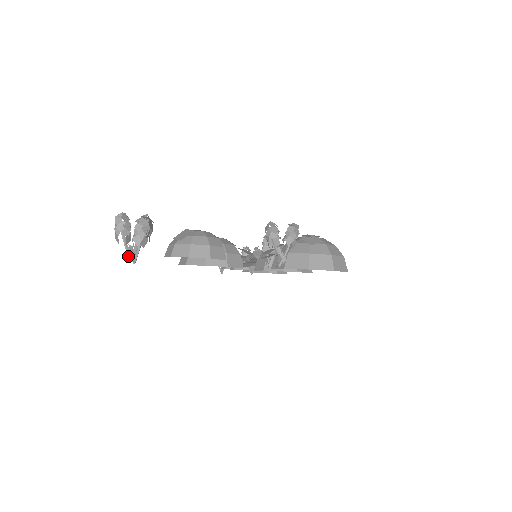
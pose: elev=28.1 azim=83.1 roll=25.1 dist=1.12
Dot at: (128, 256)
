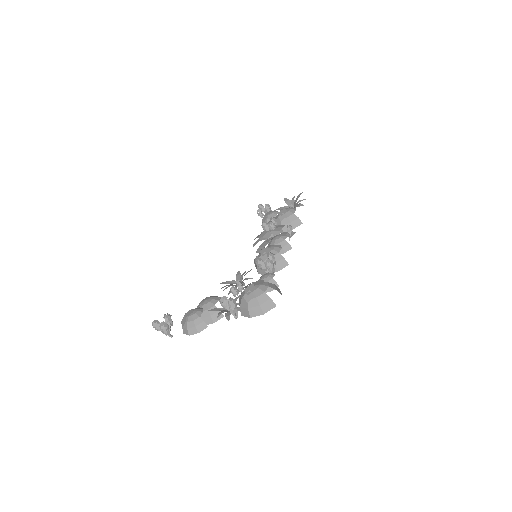
Dot at: occluded
